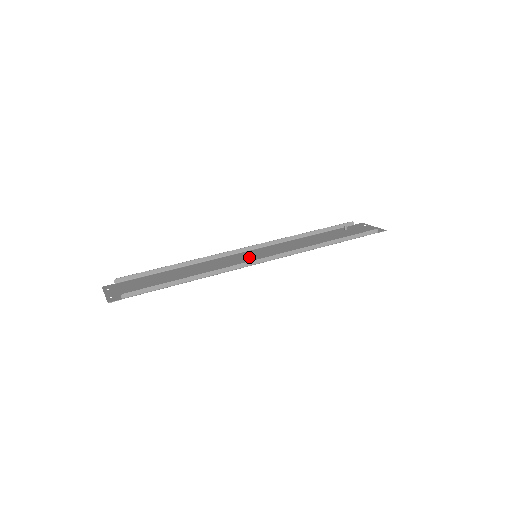
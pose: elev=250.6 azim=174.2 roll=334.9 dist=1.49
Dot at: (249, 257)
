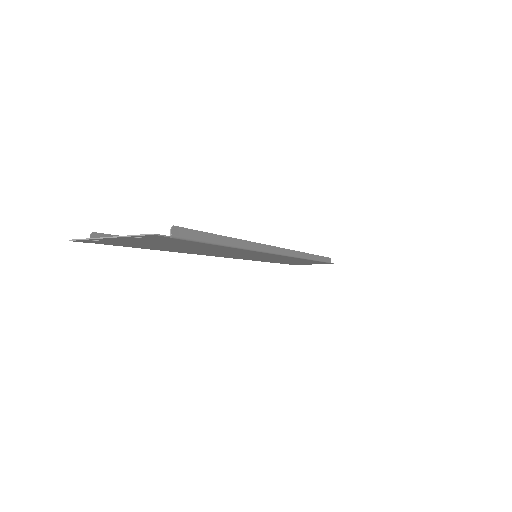
Dot at: occluded
